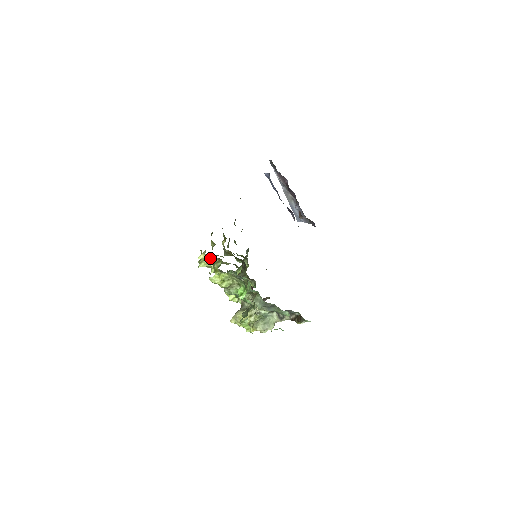
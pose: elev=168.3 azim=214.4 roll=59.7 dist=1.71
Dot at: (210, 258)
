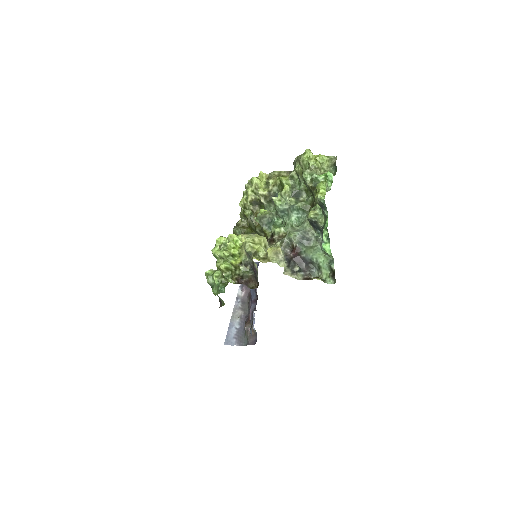
Dot at: (278, 173)
